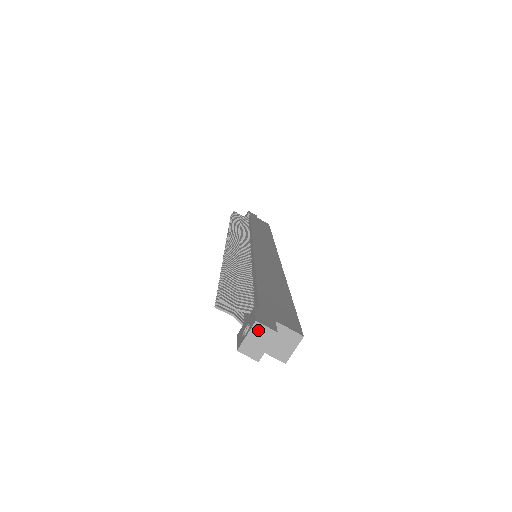
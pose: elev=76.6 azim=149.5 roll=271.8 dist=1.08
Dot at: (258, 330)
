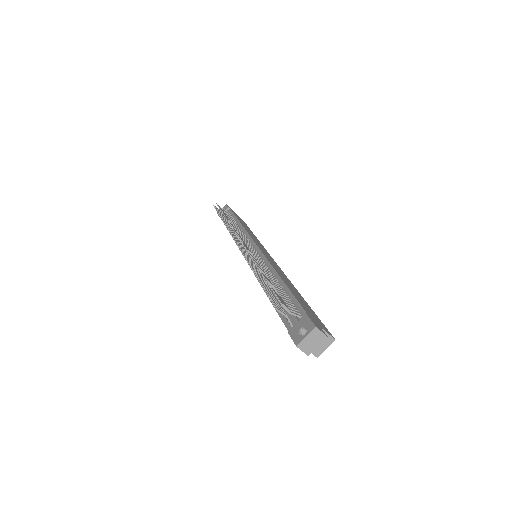
Dot at: (315, 333)
